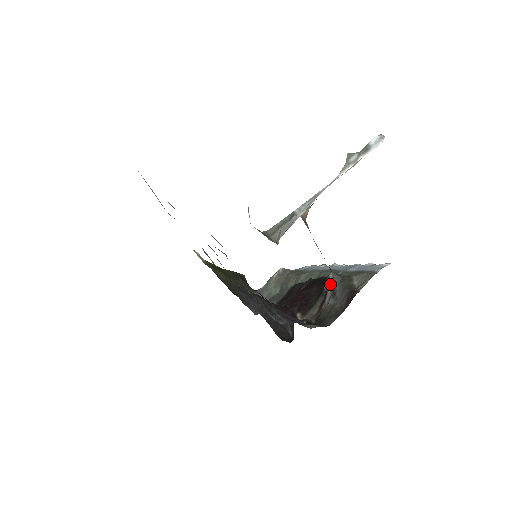
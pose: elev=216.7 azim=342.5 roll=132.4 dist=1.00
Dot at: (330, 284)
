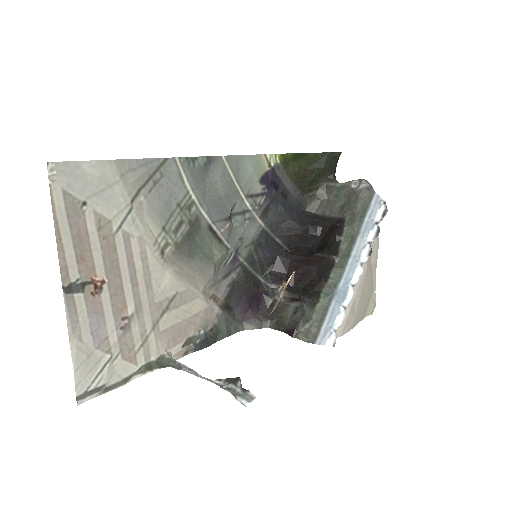
Dot at: (301, 303)
